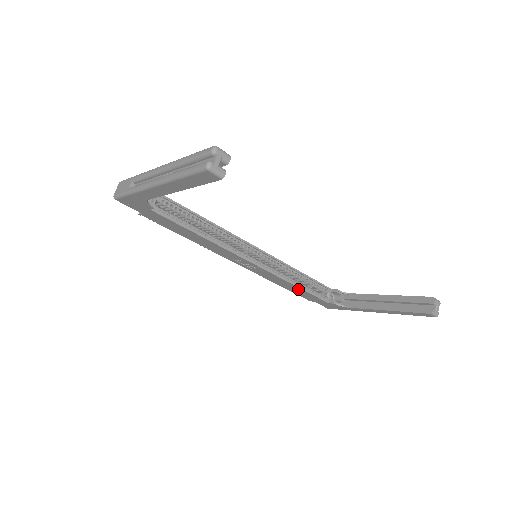
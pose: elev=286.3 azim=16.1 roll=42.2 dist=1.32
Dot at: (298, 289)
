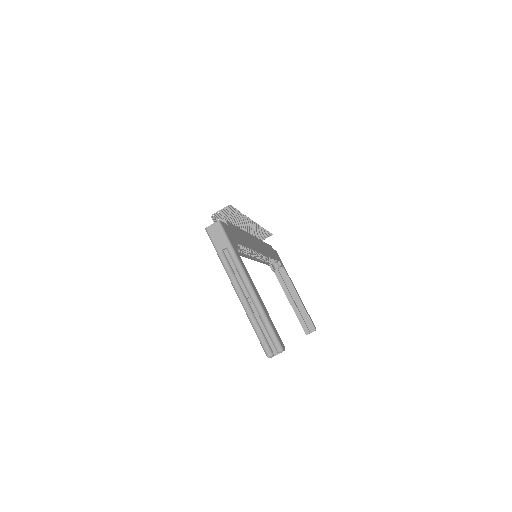
Dot at: occluded
